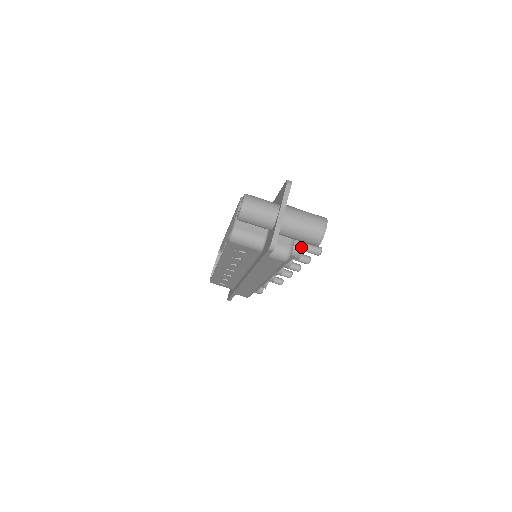
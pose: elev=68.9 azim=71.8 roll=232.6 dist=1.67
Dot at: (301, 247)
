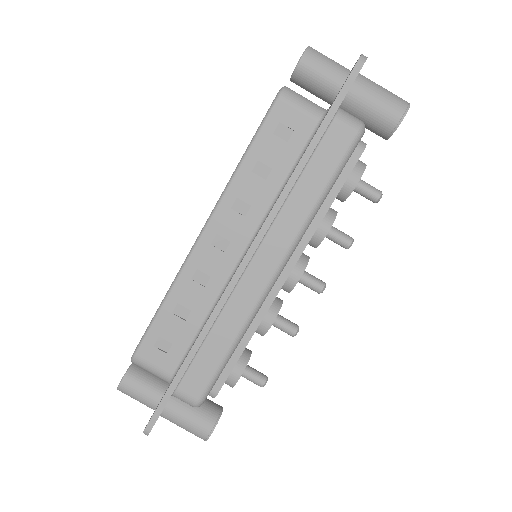
Dot at: (362, 163)
